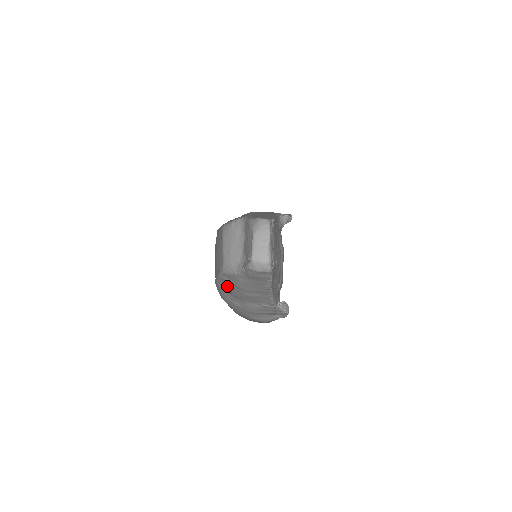
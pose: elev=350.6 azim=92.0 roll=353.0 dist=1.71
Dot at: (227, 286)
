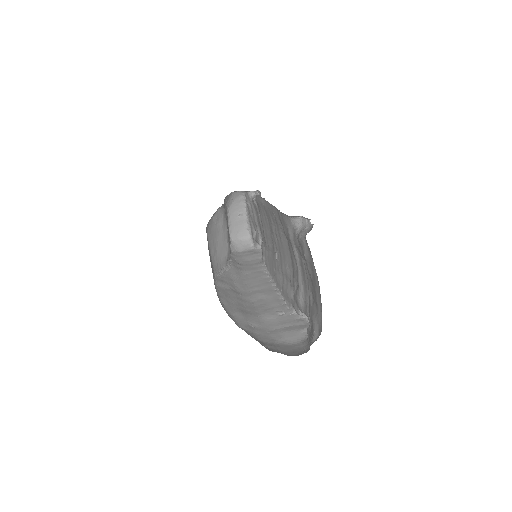
Dot at: (230, 299)
